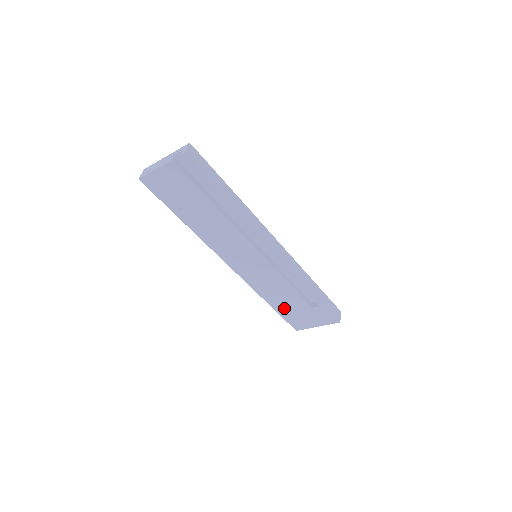
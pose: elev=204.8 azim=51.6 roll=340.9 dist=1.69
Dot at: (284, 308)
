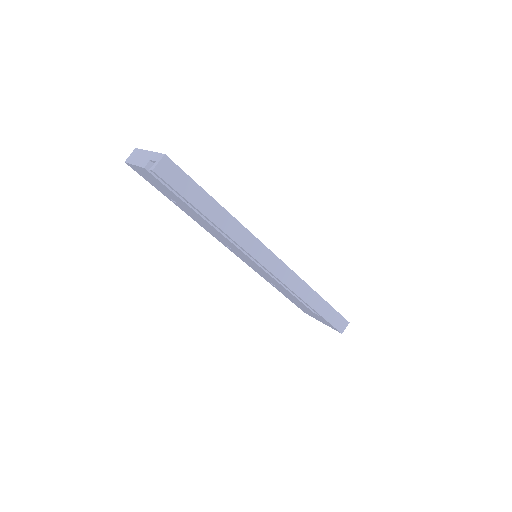
Dot at: (289, 297)
